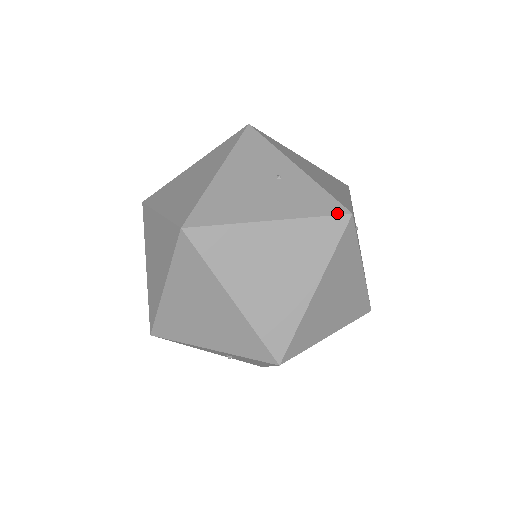
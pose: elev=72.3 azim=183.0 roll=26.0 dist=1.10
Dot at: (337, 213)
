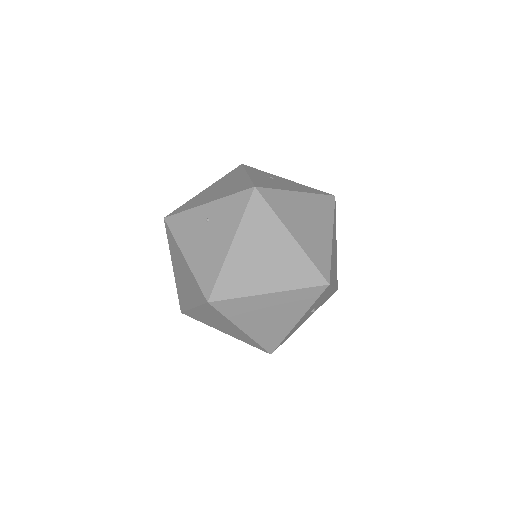
Dot at: (249, 197)
